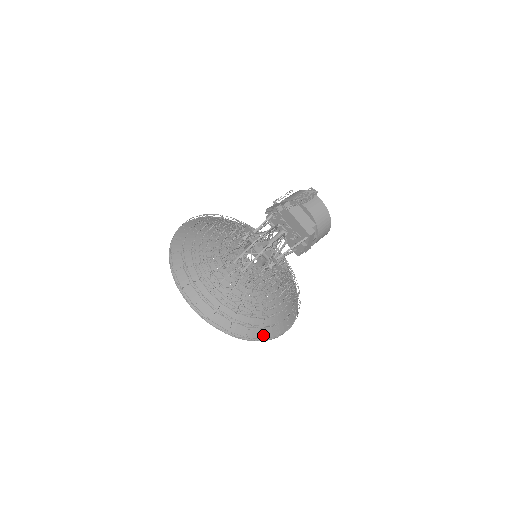
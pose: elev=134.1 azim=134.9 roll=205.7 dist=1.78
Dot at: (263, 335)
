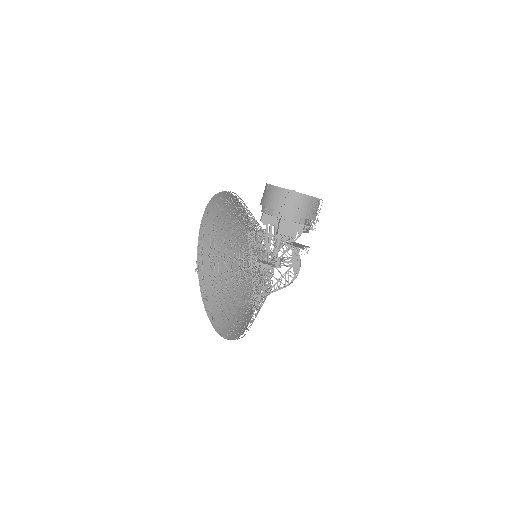
Dot at: occluded
